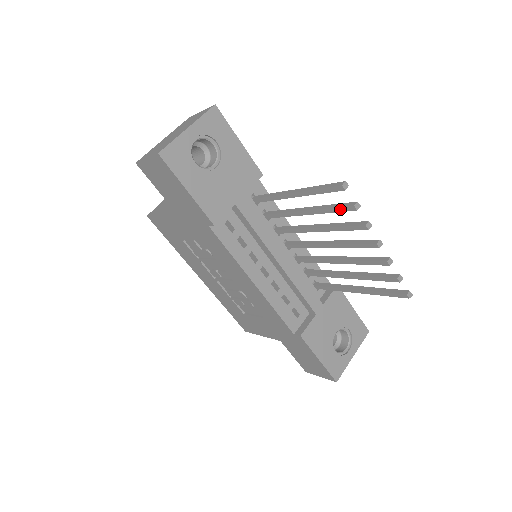
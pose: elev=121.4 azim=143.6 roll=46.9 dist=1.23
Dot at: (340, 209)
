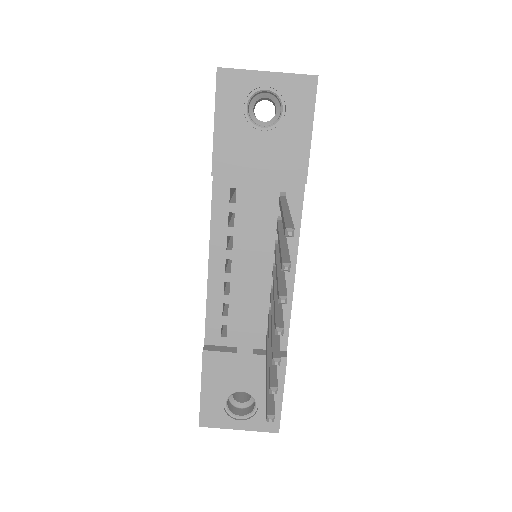
Dot at: (281, 258)
